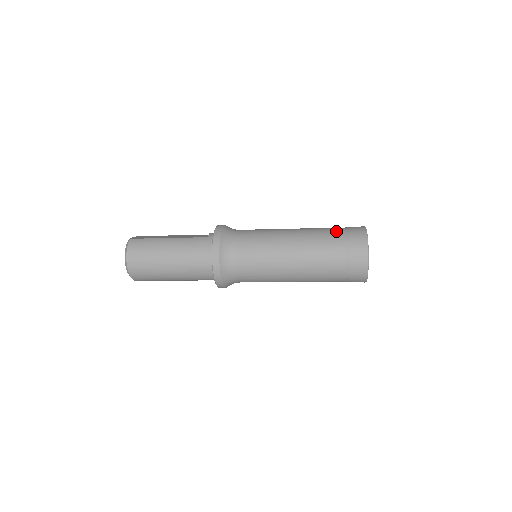
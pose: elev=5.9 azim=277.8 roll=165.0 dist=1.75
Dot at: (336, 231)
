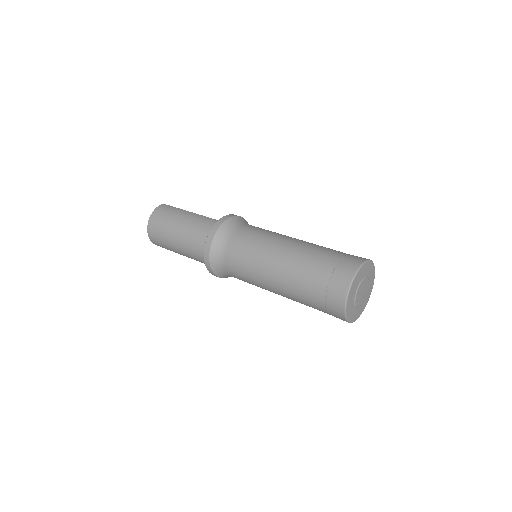
Dot at: (335, 252)
